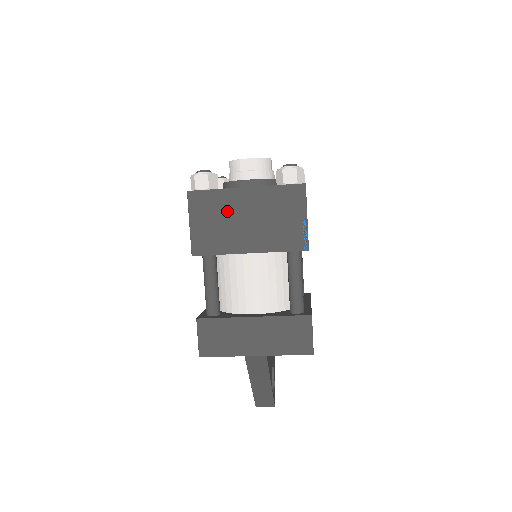
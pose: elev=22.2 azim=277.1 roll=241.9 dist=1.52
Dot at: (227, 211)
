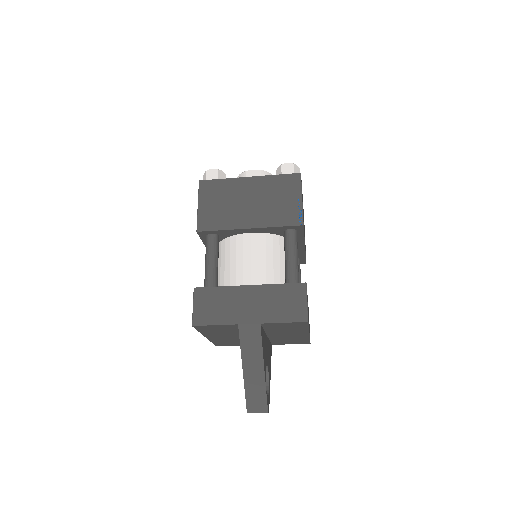
Dot at: (232, 195)
